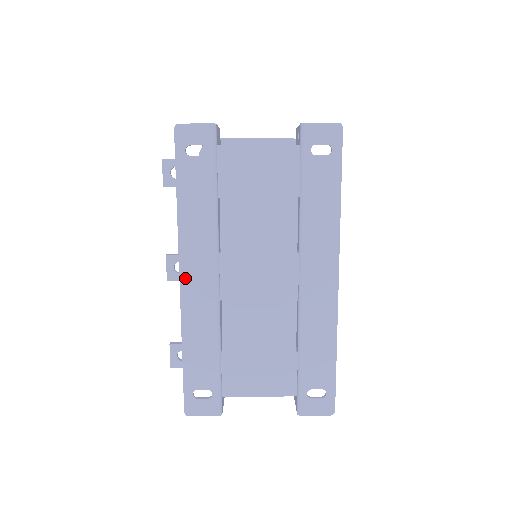
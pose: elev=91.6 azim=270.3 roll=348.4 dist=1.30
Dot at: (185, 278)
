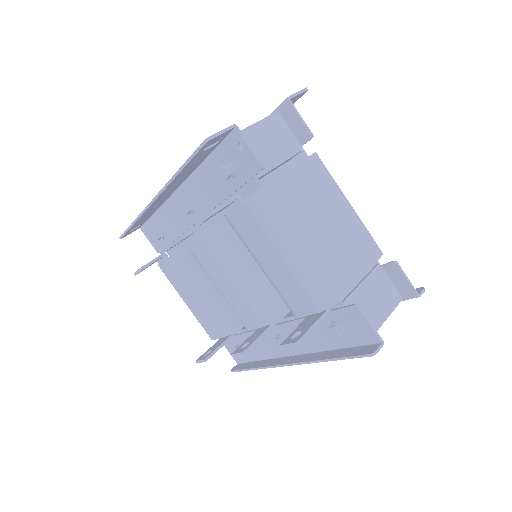
Dot at: occluded
